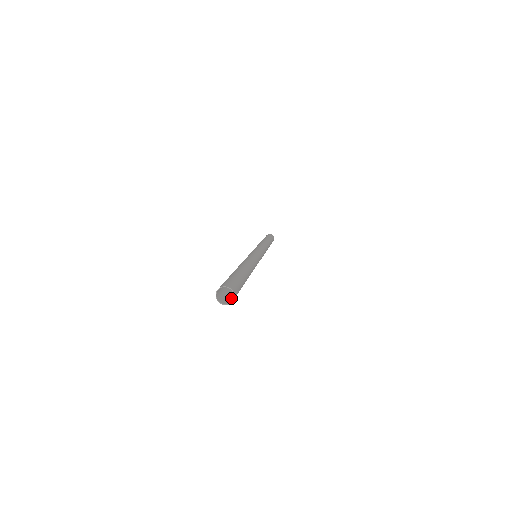
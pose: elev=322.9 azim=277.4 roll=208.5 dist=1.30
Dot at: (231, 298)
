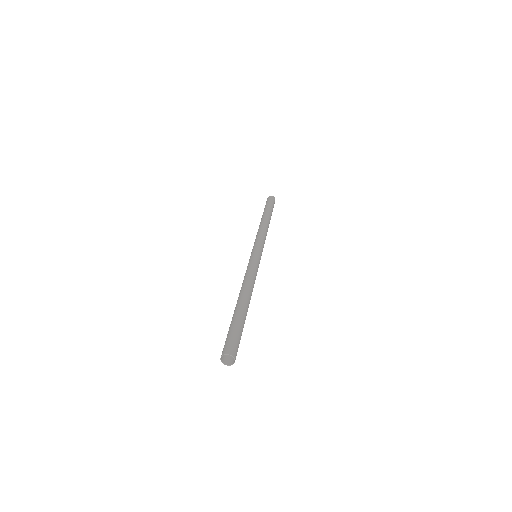
Dot at: occluded
